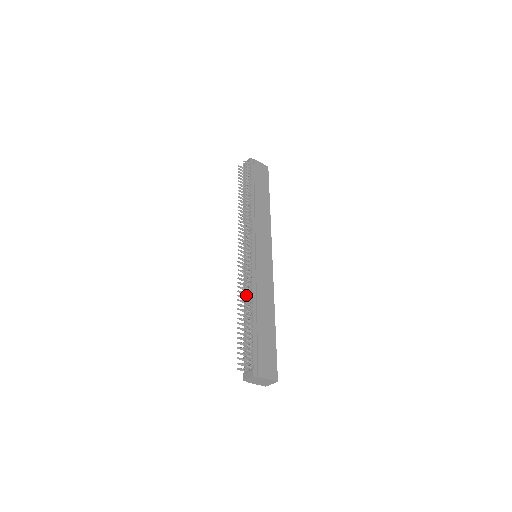
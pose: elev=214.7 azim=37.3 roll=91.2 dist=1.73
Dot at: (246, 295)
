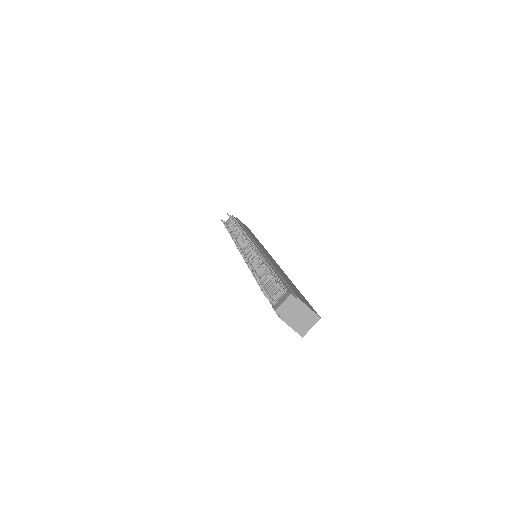
Dot at: (255, 266)
